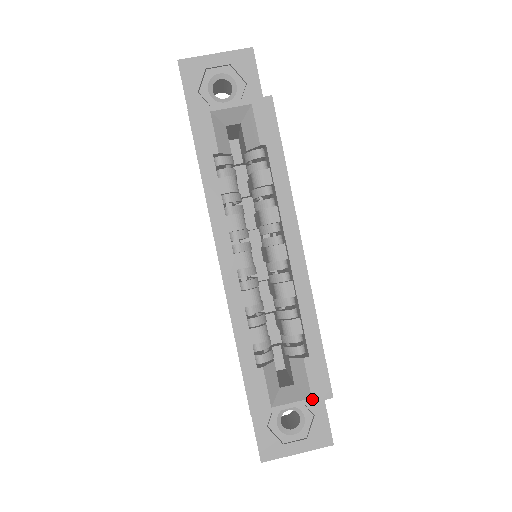
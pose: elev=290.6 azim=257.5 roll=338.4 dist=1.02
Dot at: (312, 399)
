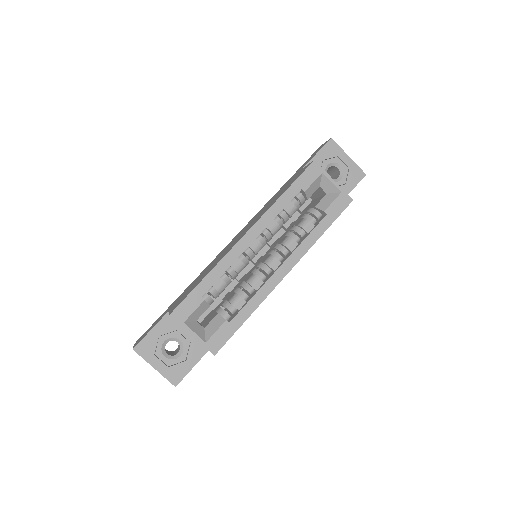
Dot at: (205, 343)
